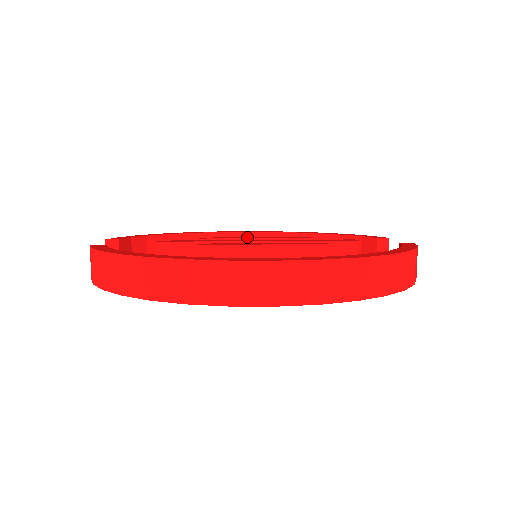
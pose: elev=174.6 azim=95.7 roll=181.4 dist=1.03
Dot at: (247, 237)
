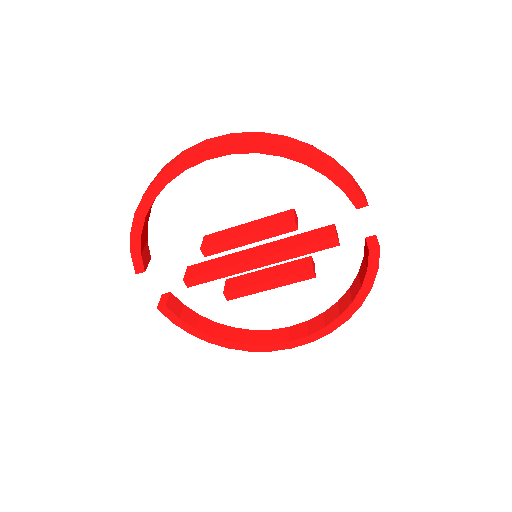
Dot at: occluded
